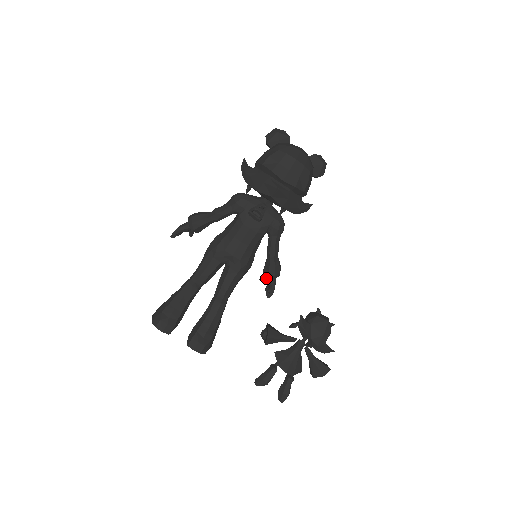
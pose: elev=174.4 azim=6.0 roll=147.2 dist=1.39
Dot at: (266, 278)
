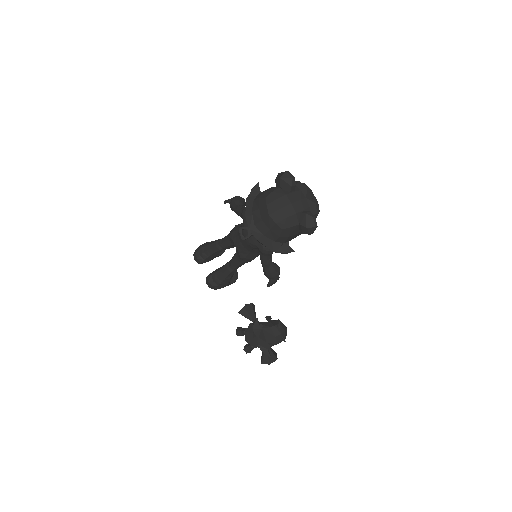
Dot at: occluded
